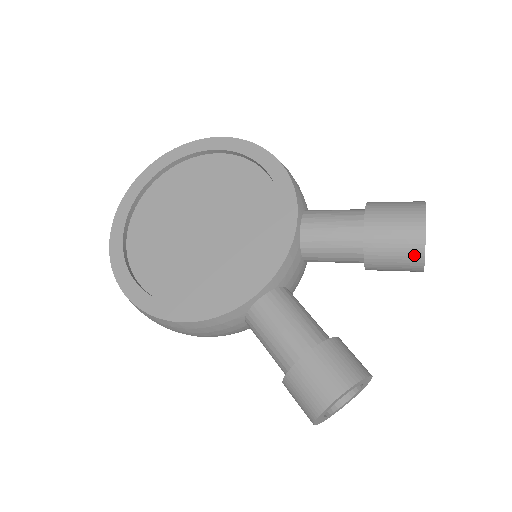
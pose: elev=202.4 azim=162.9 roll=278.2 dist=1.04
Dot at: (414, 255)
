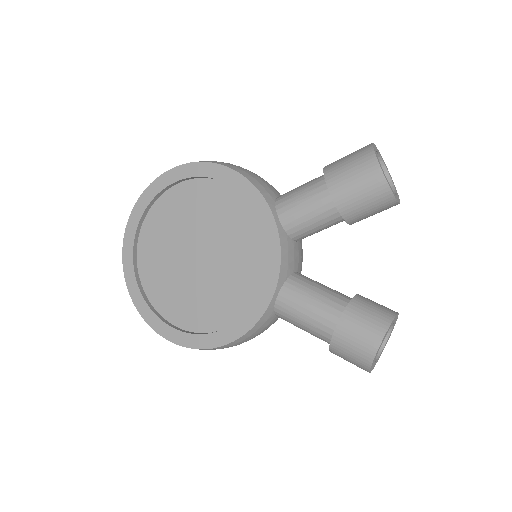
Dot at: (385, 199)
